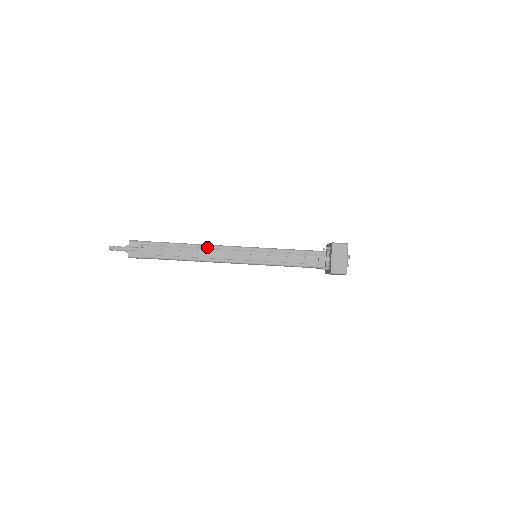
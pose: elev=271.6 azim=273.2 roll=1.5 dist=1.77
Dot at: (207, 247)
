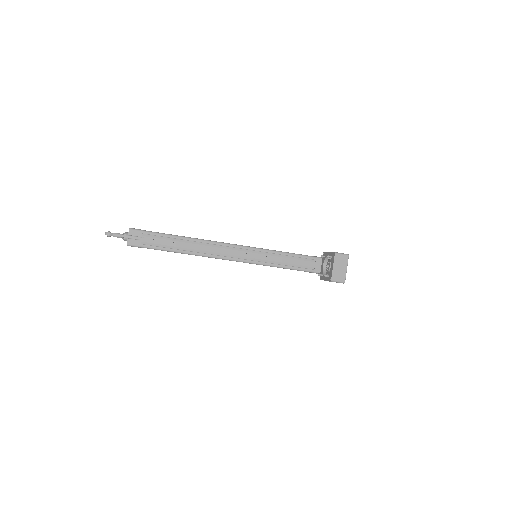
Dot at: (209, 243)
